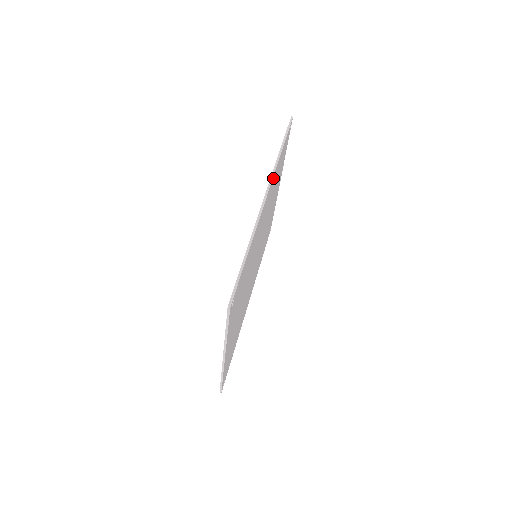
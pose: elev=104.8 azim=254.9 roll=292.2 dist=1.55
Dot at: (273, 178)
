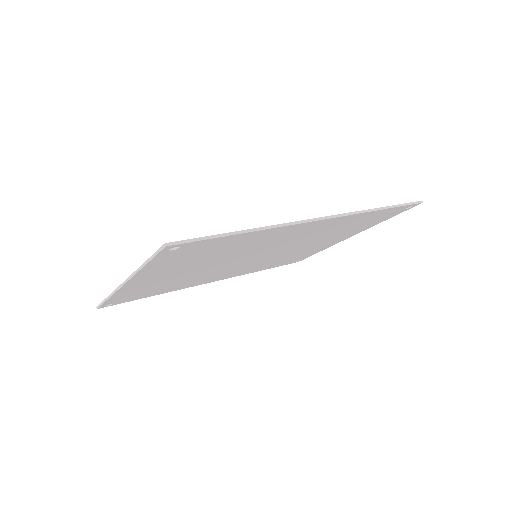
Dot at: (345, 217)
